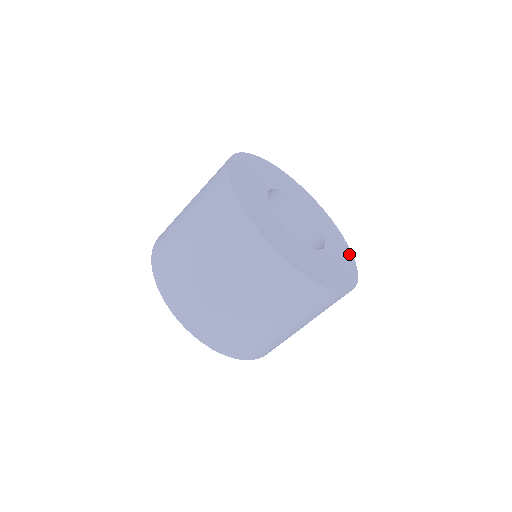
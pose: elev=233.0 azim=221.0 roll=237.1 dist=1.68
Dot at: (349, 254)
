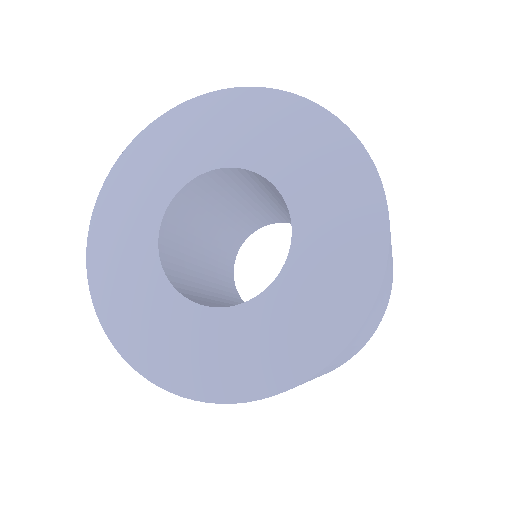
Dot at: (291, 107)
